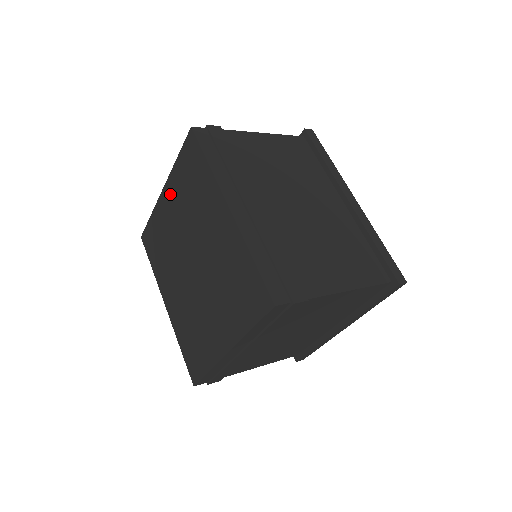
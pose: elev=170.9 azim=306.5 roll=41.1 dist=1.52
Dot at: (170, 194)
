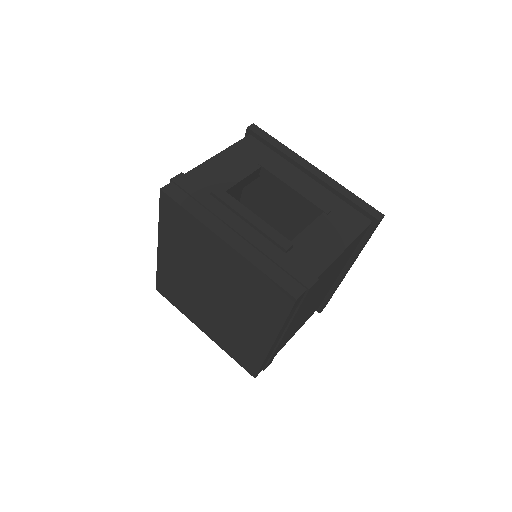
Dot at: (230, 258)
